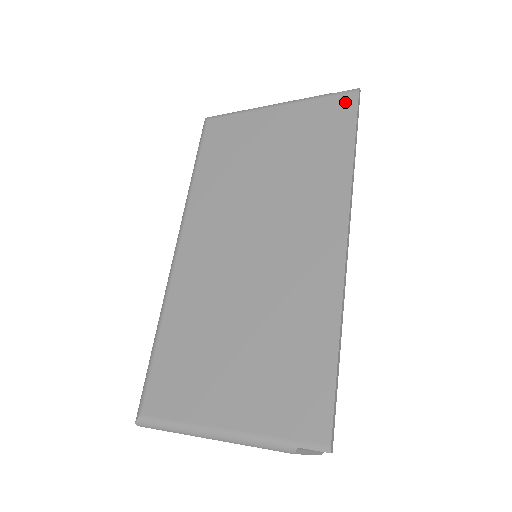
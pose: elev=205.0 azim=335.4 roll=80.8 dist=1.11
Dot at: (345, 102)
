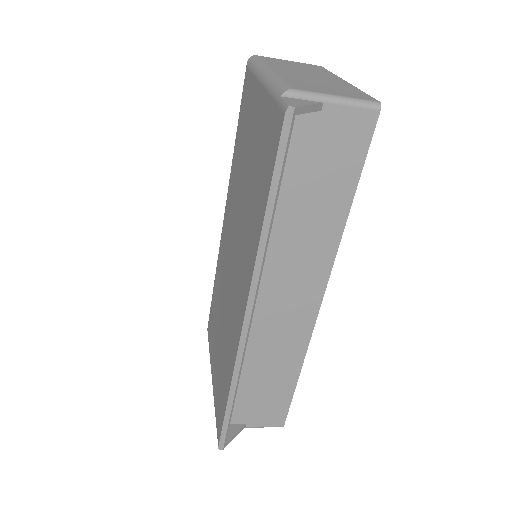
Dot at: (277, 126)
